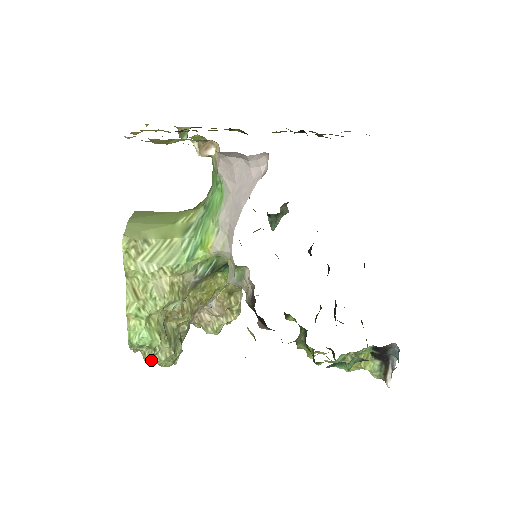
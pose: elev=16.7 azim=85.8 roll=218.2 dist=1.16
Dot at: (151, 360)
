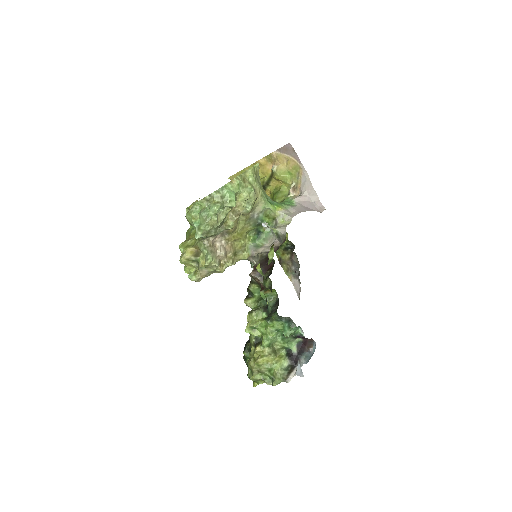
Dot at: (220, 207)
